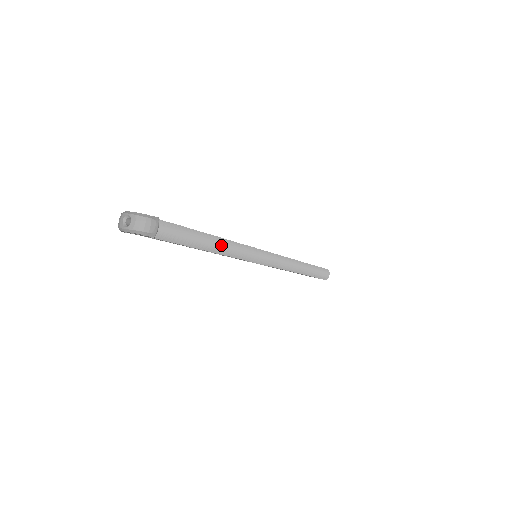
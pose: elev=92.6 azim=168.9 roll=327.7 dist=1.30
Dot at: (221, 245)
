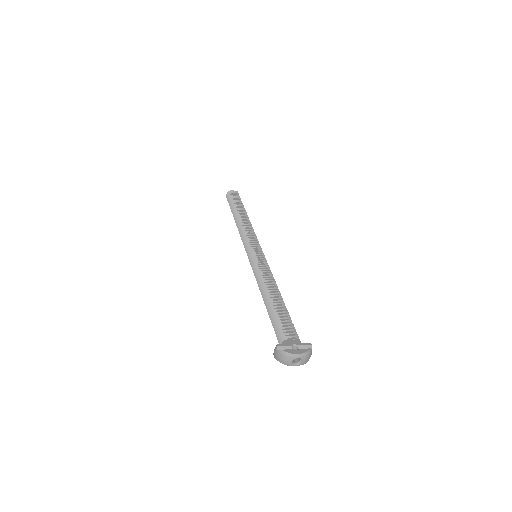
Dot at: occluded
